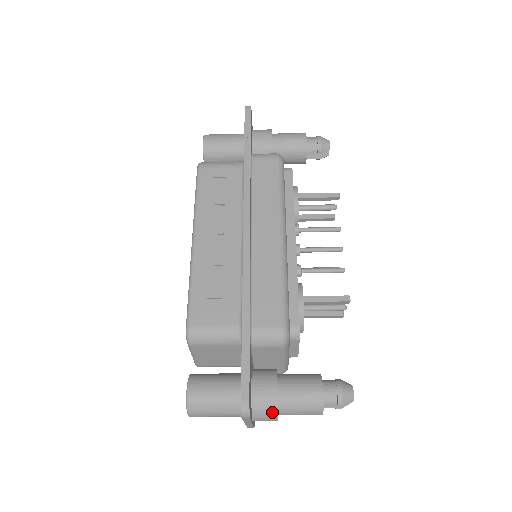
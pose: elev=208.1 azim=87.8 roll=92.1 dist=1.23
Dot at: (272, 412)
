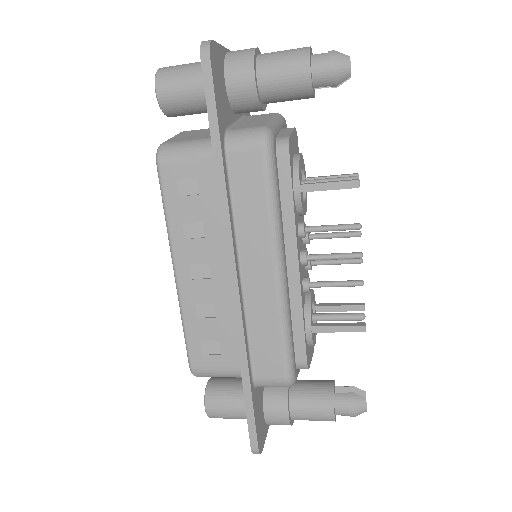
Dot at: occluded
